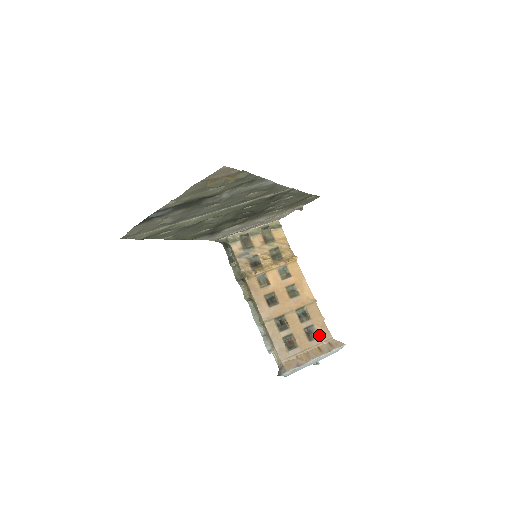
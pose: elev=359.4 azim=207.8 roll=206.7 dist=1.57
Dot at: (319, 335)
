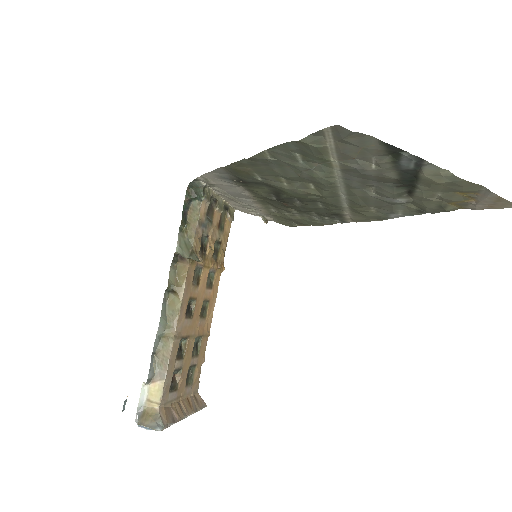
Dot at: (194, 382)
